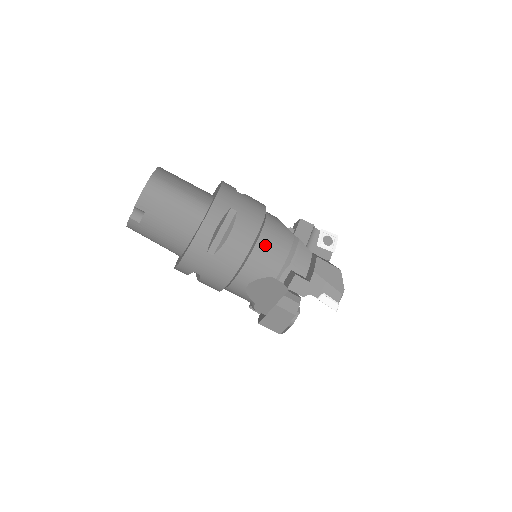
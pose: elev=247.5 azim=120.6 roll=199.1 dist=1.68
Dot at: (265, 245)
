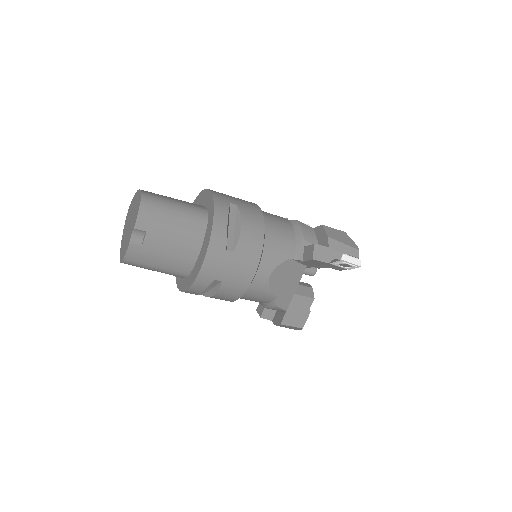
Dot at: (273, 230)
